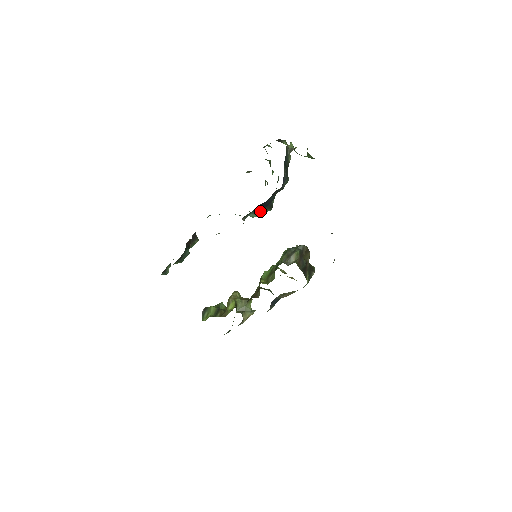
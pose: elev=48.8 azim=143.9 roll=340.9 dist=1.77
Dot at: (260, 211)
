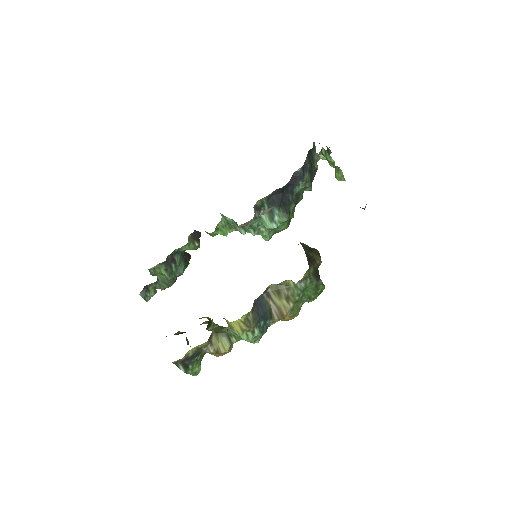
Dot at: (275, 212)
